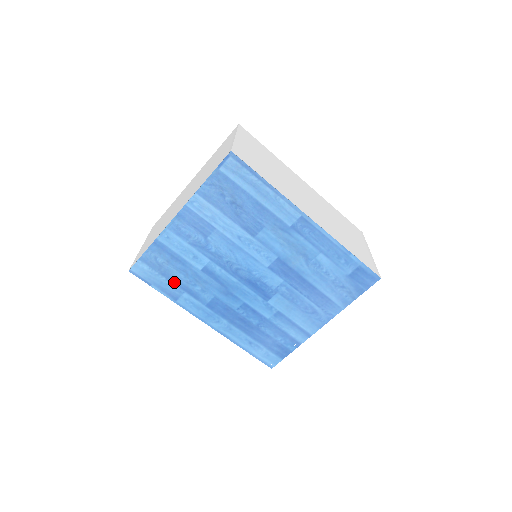
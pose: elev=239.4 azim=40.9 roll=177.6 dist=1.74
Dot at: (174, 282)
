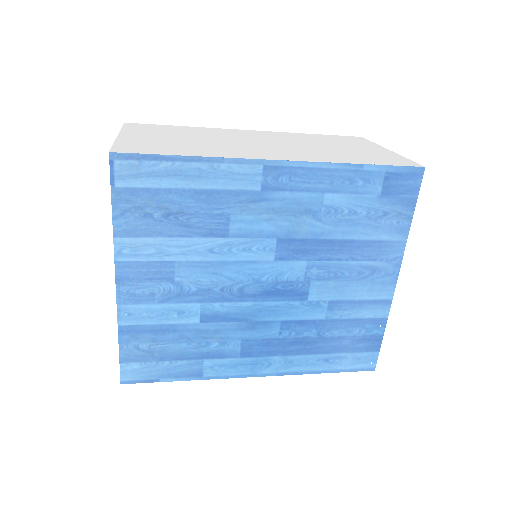
Dot at: (182, 358)
